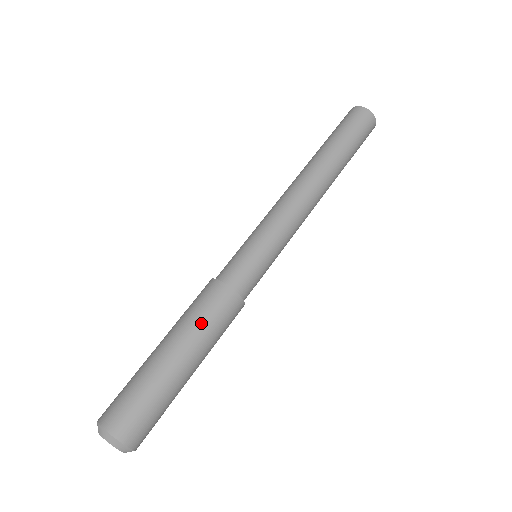
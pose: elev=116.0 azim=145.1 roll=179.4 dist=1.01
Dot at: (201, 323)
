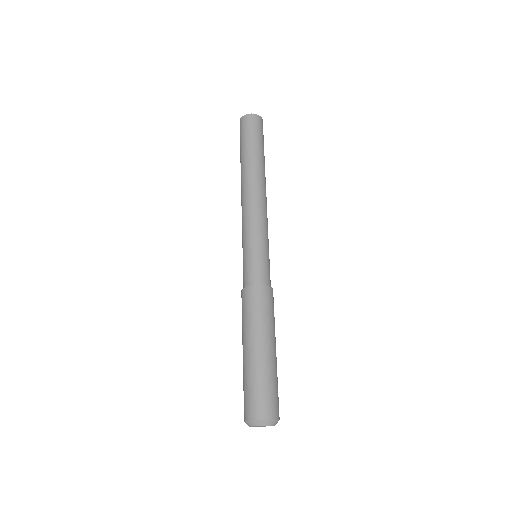
Dot at: (272, 320)
